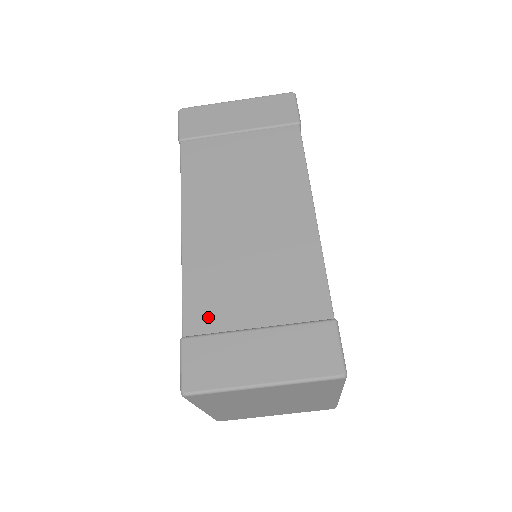
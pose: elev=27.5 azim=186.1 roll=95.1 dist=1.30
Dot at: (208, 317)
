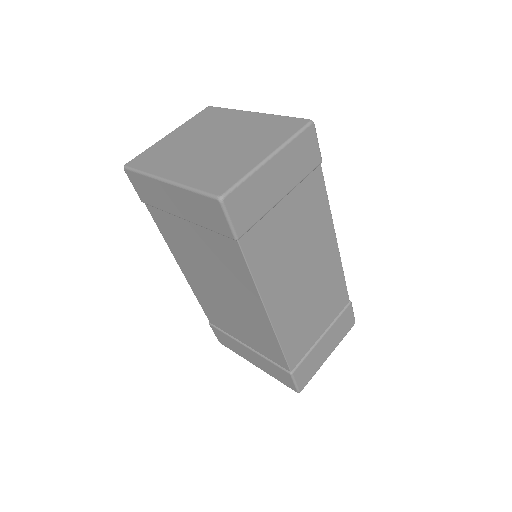
Dot at: (300, 352)
